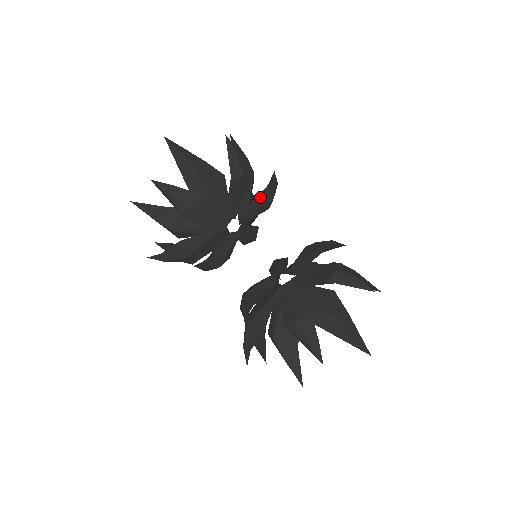
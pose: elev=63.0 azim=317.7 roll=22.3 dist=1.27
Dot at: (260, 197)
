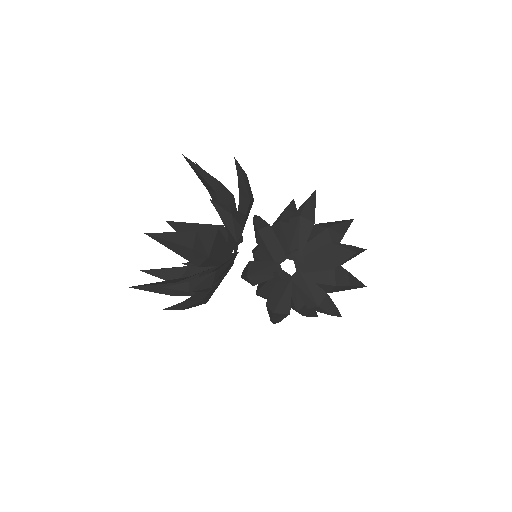
Dot at: (247, 214)
